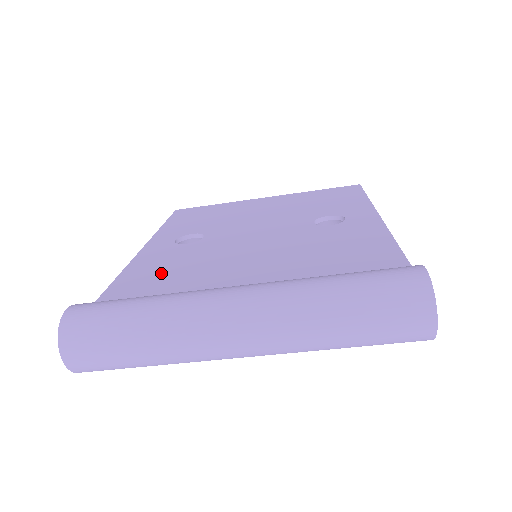
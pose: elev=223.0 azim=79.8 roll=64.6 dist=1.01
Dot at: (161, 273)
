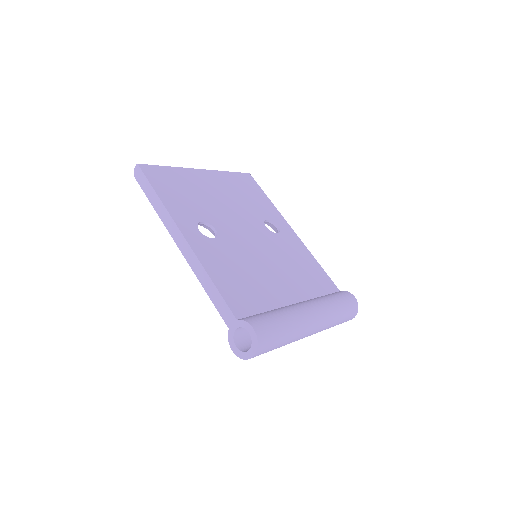
Dot at: (237, 278)
